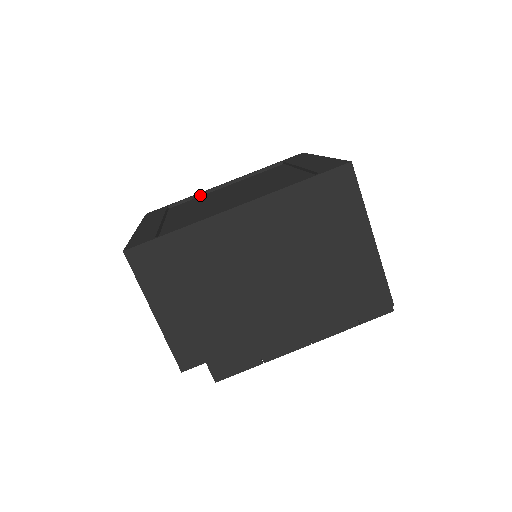
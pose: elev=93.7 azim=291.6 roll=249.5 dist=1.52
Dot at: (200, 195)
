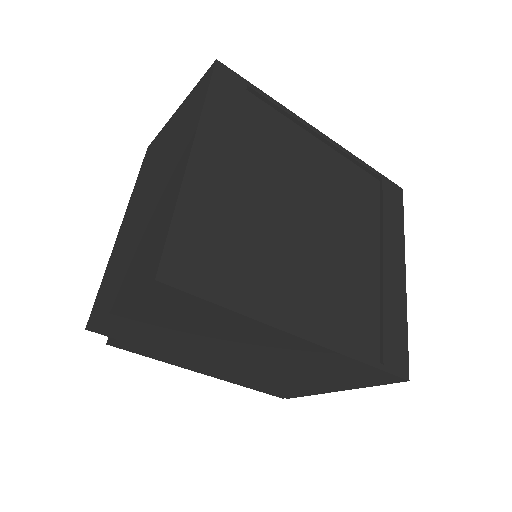
Dot at: (288, 116)
